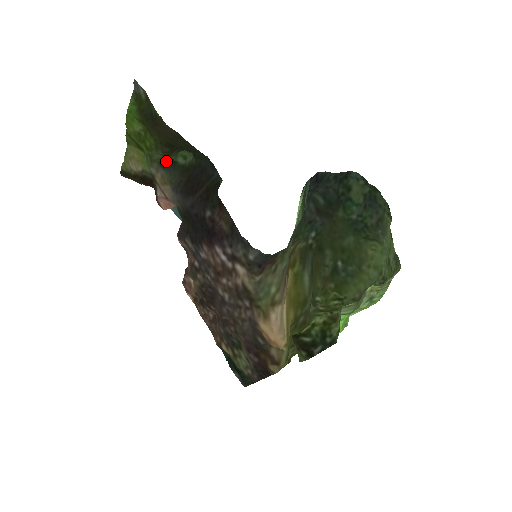
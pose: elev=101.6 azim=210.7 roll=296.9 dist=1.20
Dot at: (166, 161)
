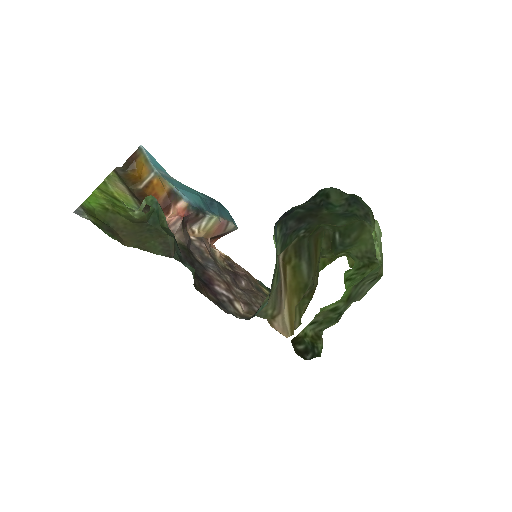
Dot at: (144, 214)
